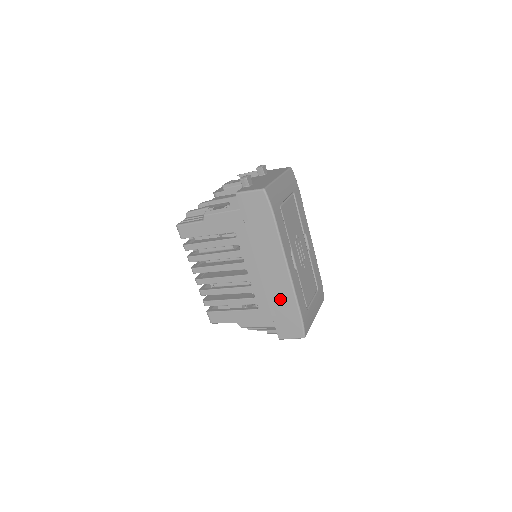
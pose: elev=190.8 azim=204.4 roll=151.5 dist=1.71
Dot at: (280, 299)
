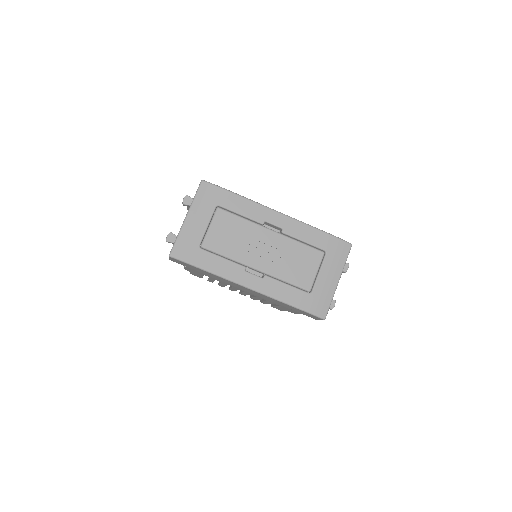
Dot at: (277, 302)
